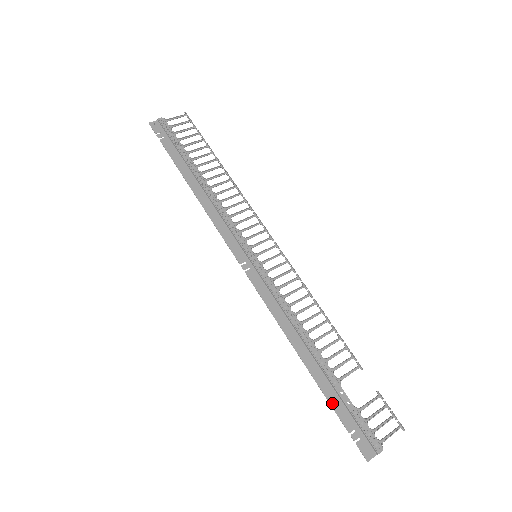
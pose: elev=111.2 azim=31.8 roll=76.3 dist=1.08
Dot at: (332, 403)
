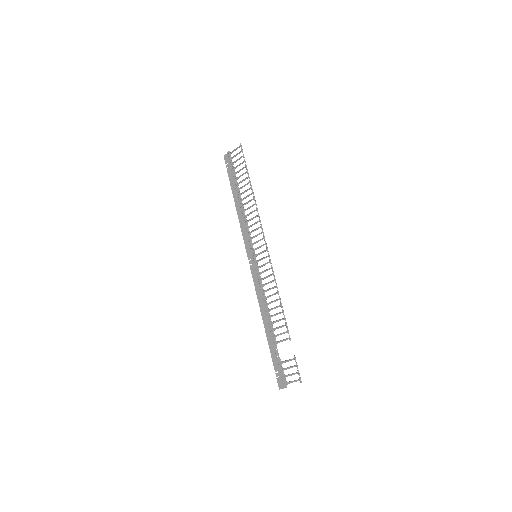
Dot at: (272, 353)
